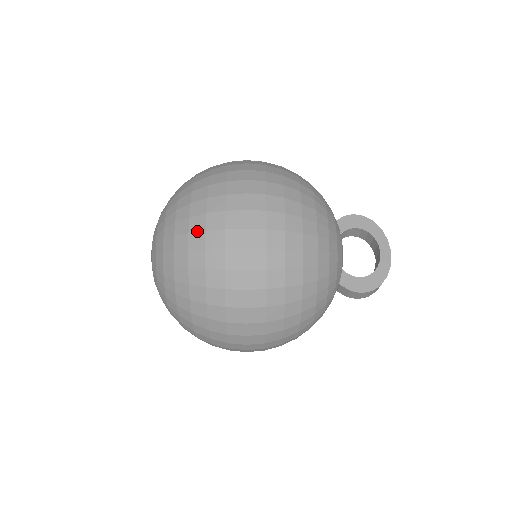
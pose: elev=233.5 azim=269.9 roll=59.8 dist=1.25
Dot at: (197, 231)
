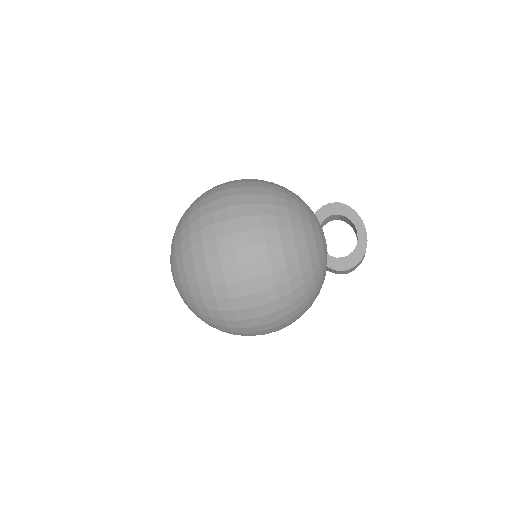
Dot at: (199, 258)
